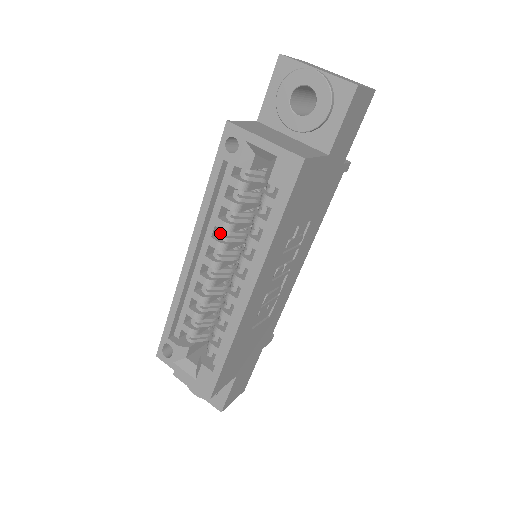
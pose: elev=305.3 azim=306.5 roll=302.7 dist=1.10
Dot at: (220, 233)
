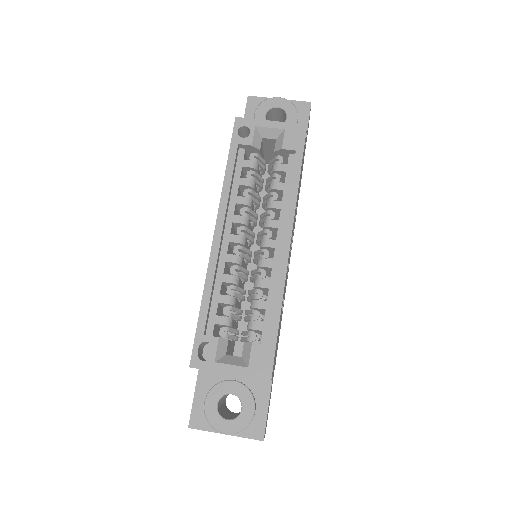
Dot at: (240, 211)
